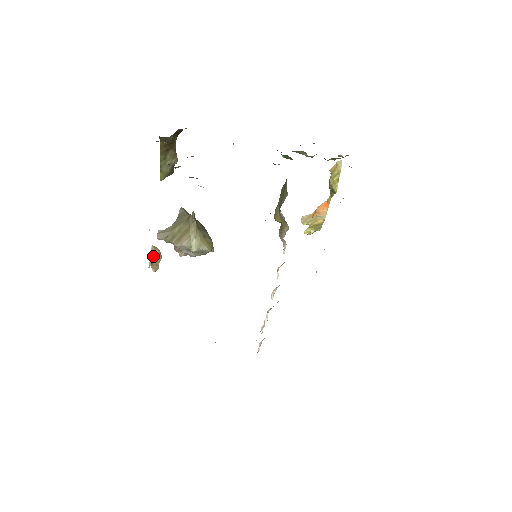
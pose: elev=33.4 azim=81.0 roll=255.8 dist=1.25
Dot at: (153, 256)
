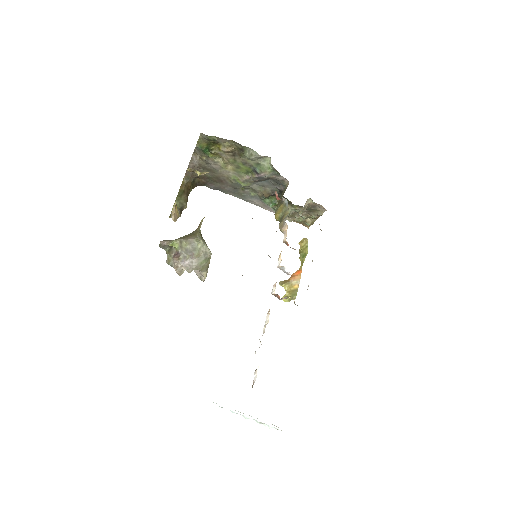
Dot at: (176, 206)
